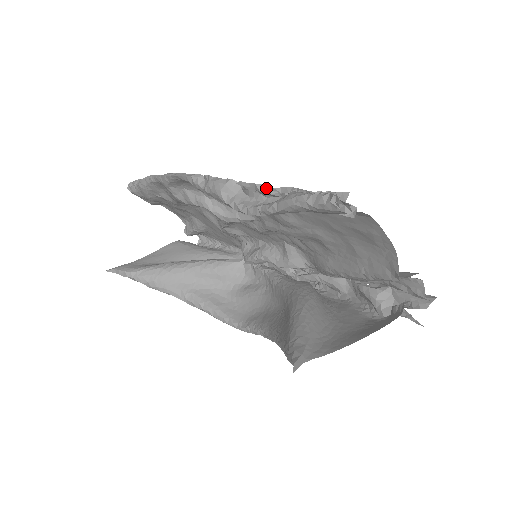
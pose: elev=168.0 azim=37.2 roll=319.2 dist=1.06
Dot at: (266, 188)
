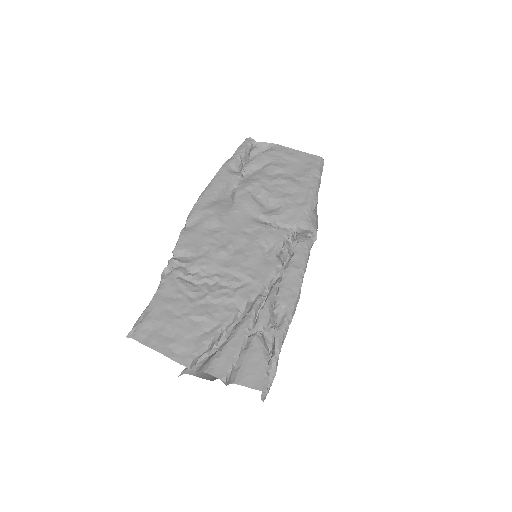
Dot at: (161, 282)
